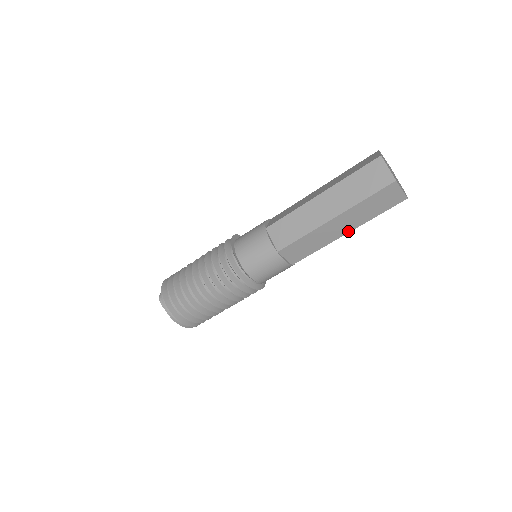
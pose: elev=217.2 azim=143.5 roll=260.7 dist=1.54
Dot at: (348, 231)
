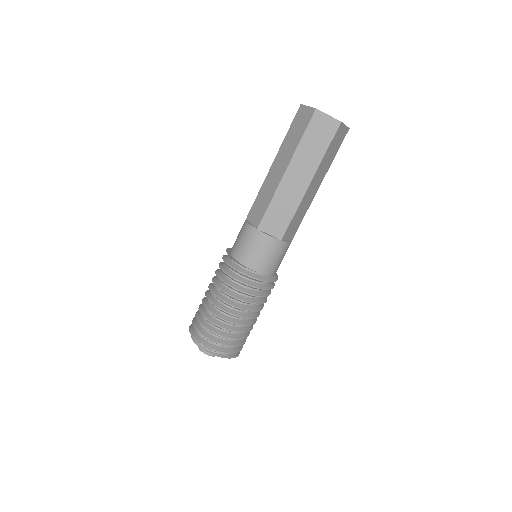
Dot at: (310, 180)
